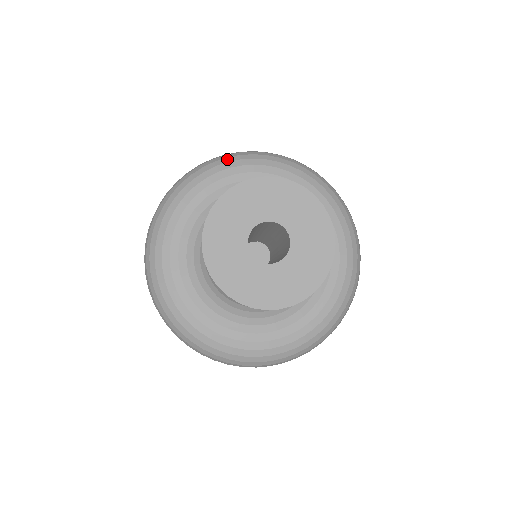
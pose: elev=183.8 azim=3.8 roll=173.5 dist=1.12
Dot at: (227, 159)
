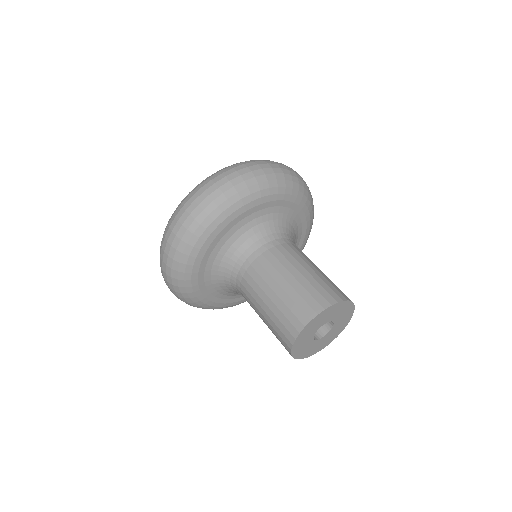
Dot at: (239, 195)
